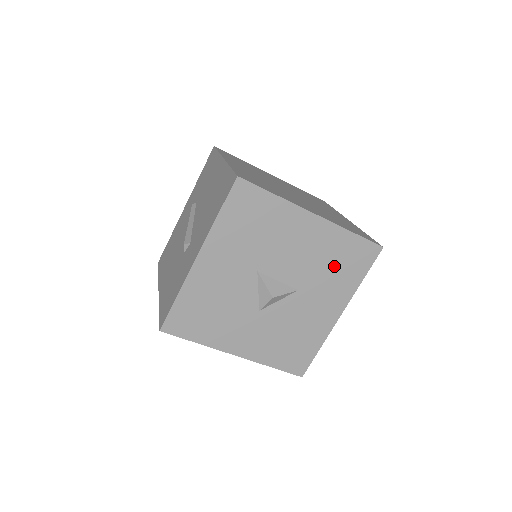
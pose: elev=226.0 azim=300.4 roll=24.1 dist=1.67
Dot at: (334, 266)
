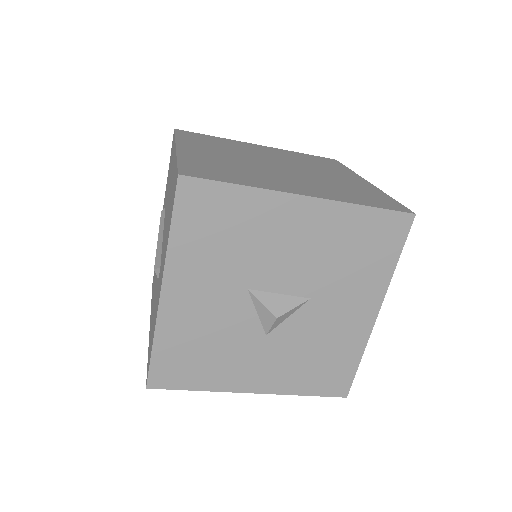
Dot at: (351, 256)
